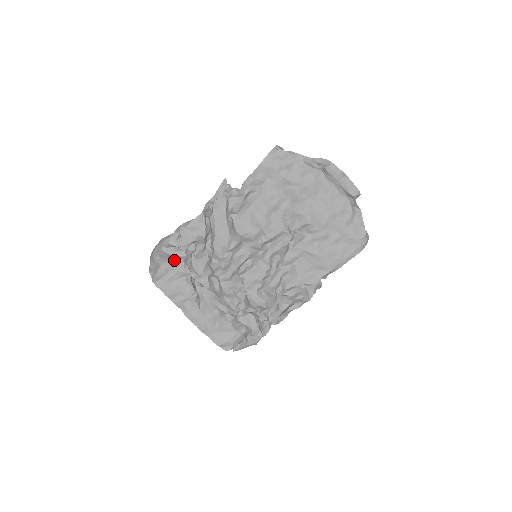
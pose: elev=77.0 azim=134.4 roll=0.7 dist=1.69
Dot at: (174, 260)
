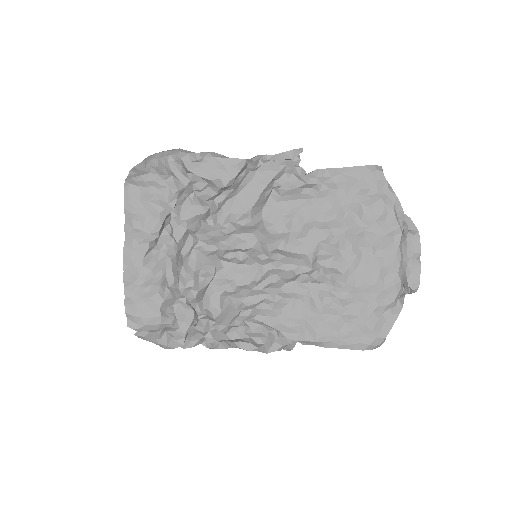
Dot at: (169, 180)
